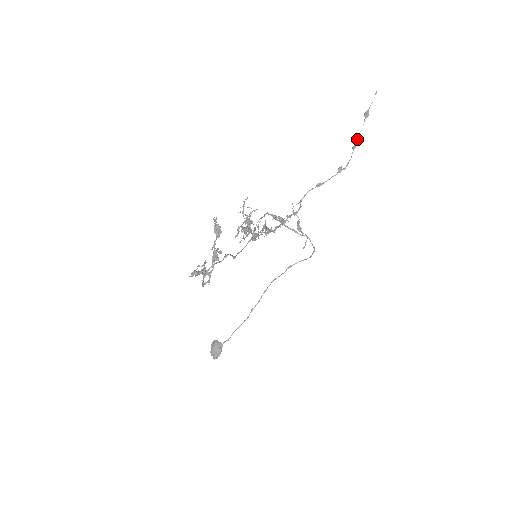
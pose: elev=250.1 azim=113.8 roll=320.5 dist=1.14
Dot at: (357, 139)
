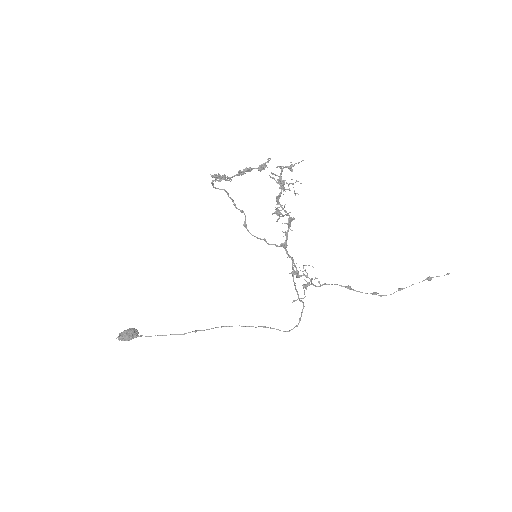
Dot at: occluded
